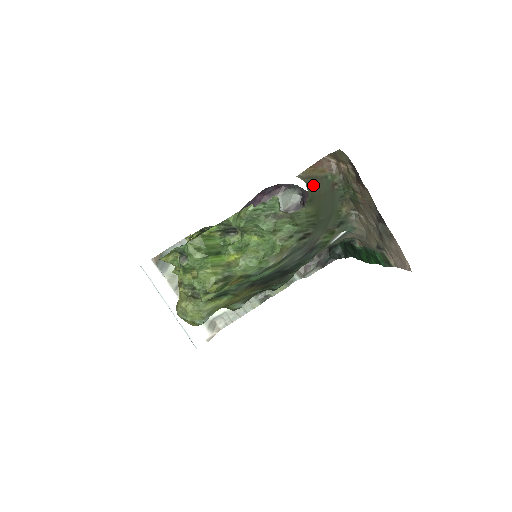
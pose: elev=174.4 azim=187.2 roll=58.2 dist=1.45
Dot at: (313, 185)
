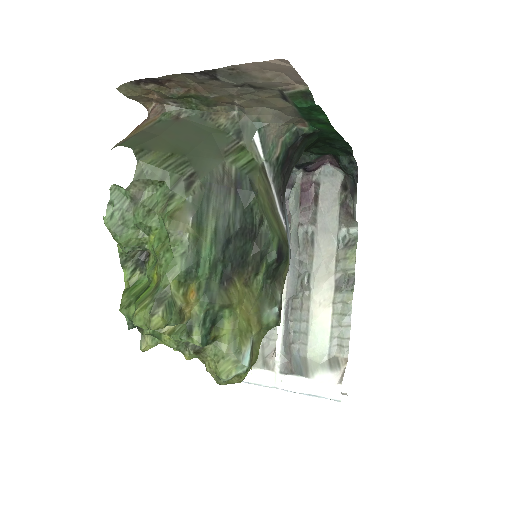
Dot at: (137, 139)
